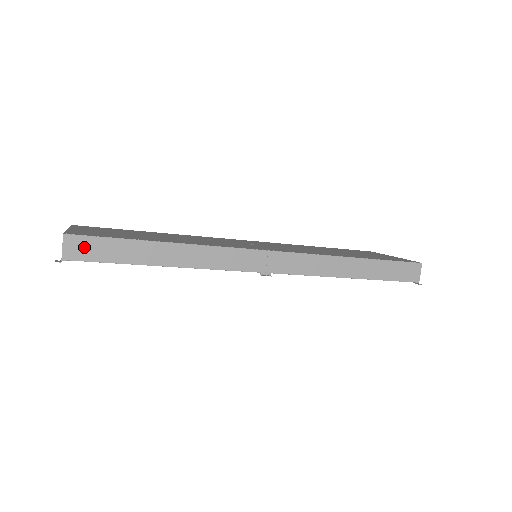
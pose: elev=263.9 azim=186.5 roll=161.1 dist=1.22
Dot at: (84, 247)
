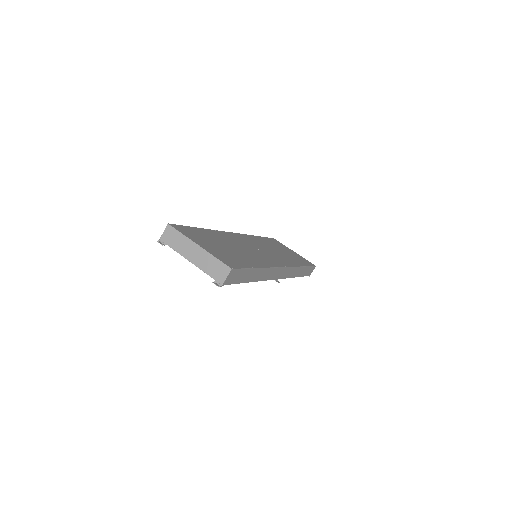
Dot at: (234, 276)
